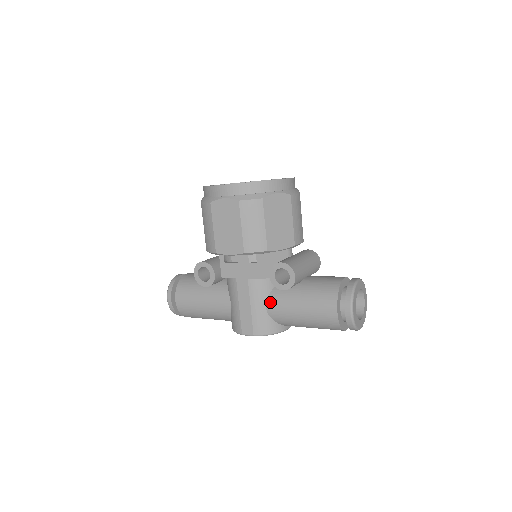
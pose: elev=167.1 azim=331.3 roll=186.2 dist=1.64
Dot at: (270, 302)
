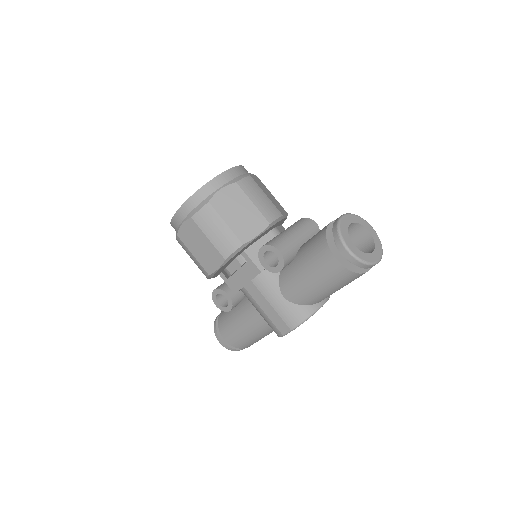
Dot at: (283, 290)
